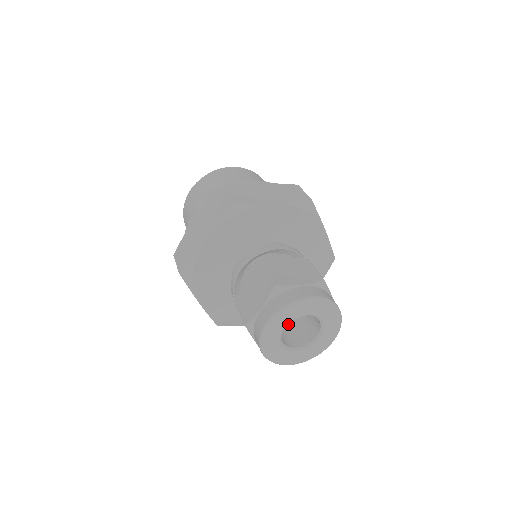
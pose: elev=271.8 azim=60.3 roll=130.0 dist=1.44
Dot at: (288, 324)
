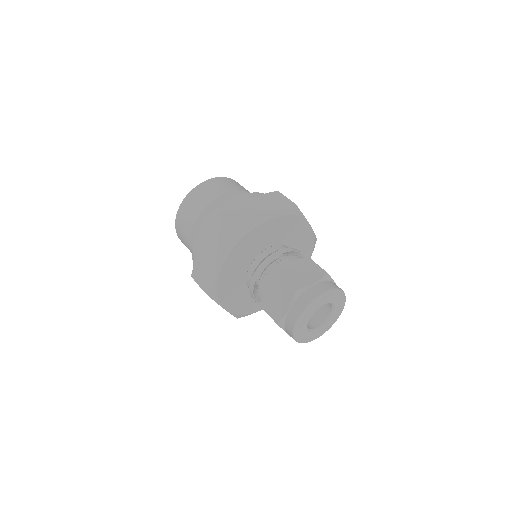
Dot at: occluded
